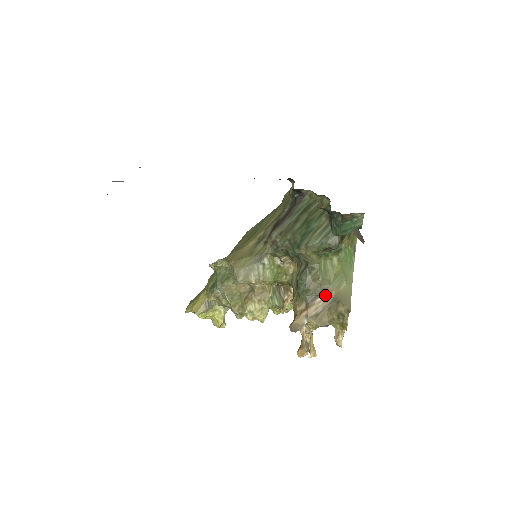
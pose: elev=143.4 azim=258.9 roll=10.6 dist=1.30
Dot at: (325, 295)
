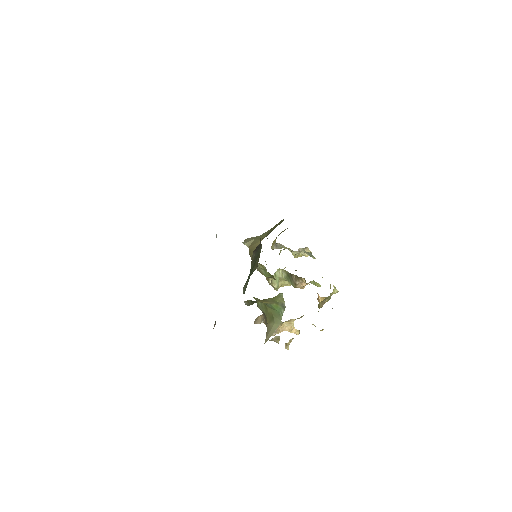
Dot at: (266, 319)
